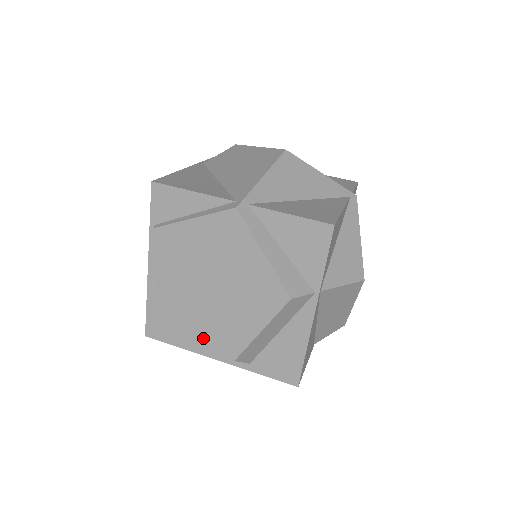
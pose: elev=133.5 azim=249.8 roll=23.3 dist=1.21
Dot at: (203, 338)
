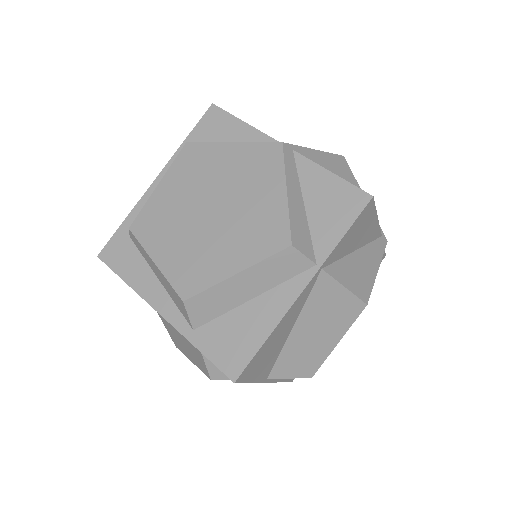
Dot at: (164, 265)
